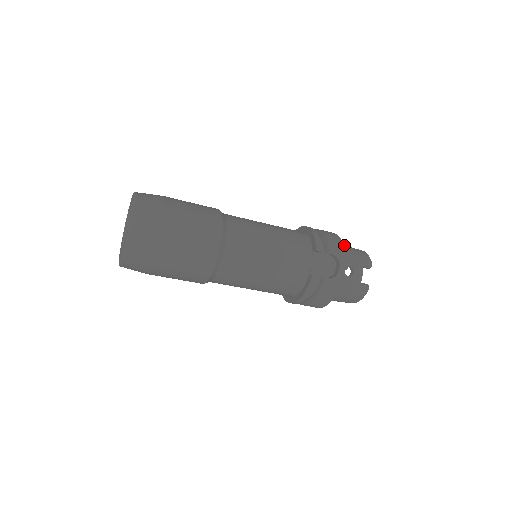
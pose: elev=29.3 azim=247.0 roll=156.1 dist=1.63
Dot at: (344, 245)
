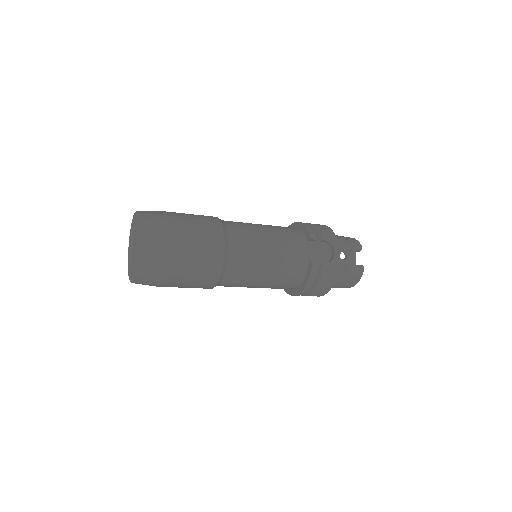
Dot at: occluded
